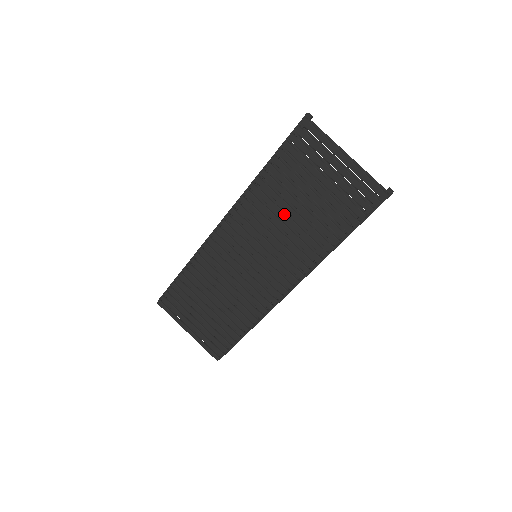
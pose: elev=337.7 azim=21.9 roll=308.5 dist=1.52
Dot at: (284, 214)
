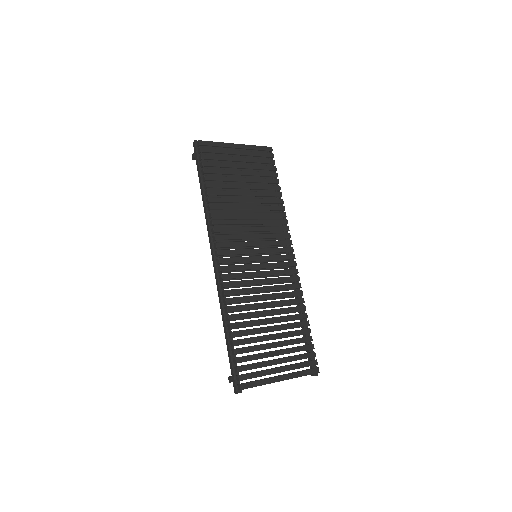
Dot at: (244, 206)
